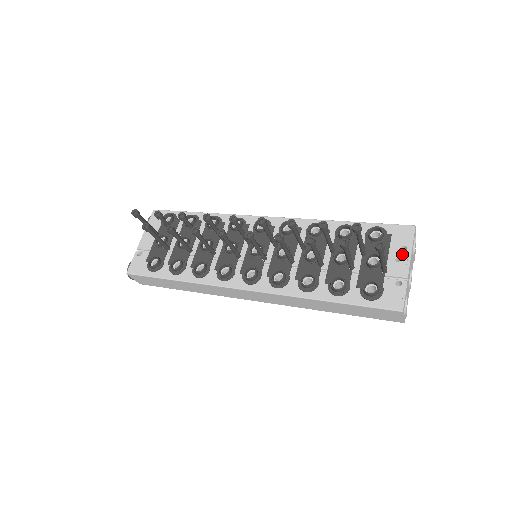
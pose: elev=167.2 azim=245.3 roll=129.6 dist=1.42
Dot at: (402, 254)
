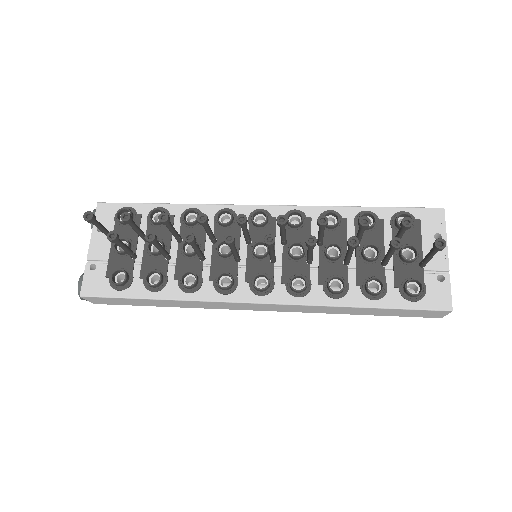
Dot at: occluded
